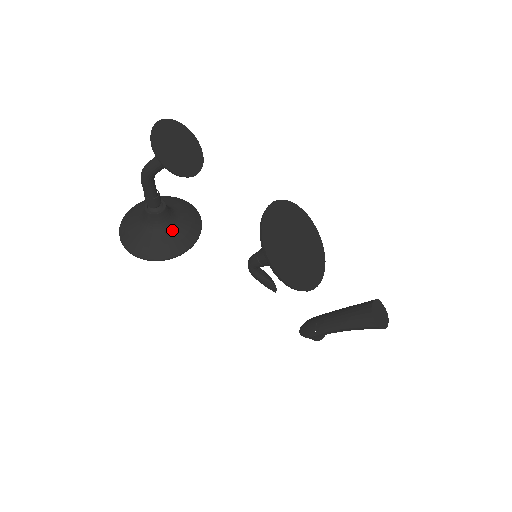
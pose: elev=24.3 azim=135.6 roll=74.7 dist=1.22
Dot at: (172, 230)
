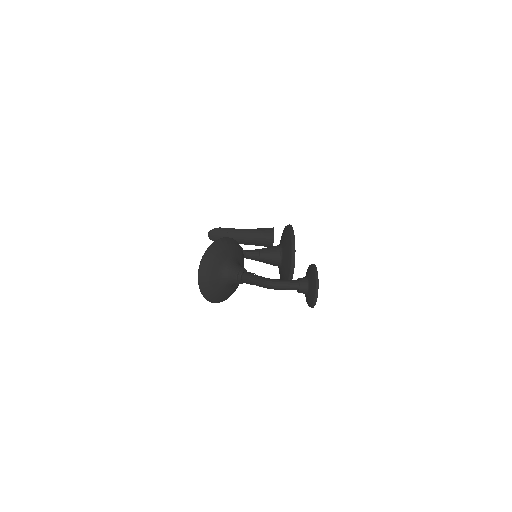
Dot at: occluded
